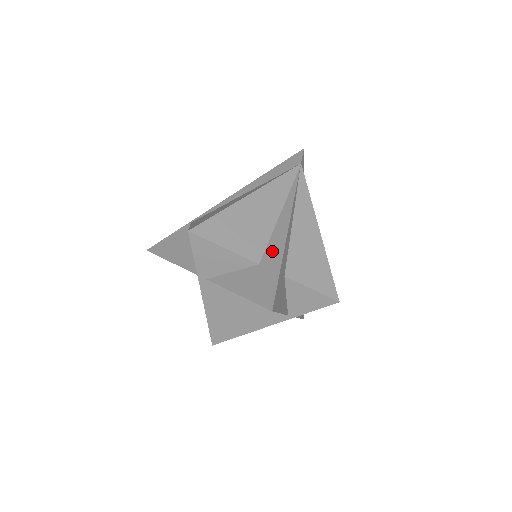
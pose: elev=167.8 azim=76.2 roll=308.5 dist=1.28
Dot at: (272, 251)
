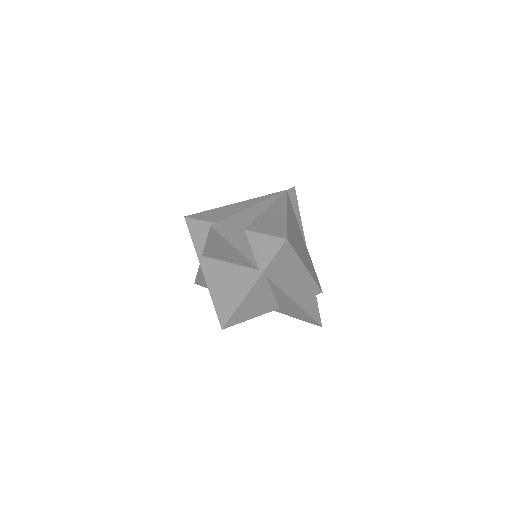
Dot at: occluded
